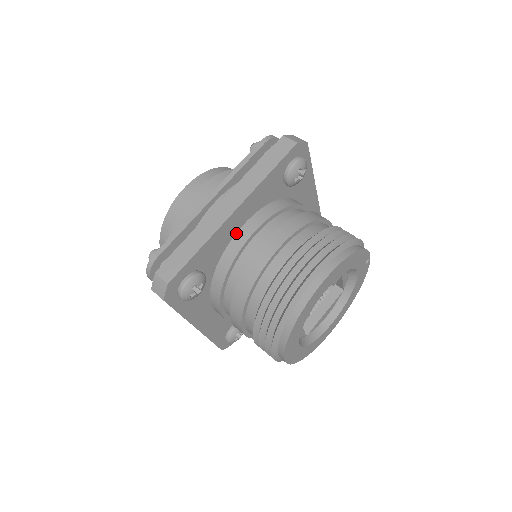
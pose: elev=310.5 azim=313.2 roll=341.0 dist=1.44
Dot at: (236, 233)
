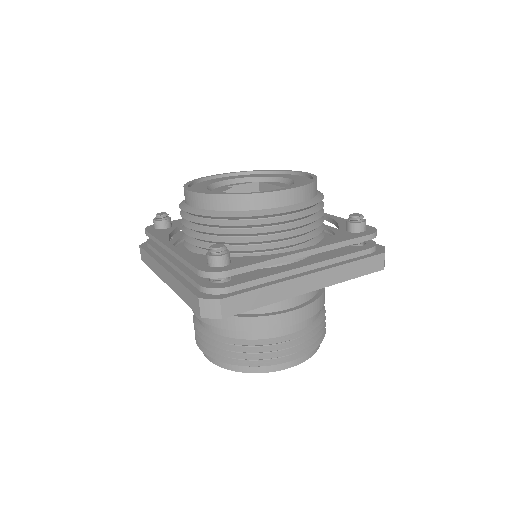
Dot at: occluded
